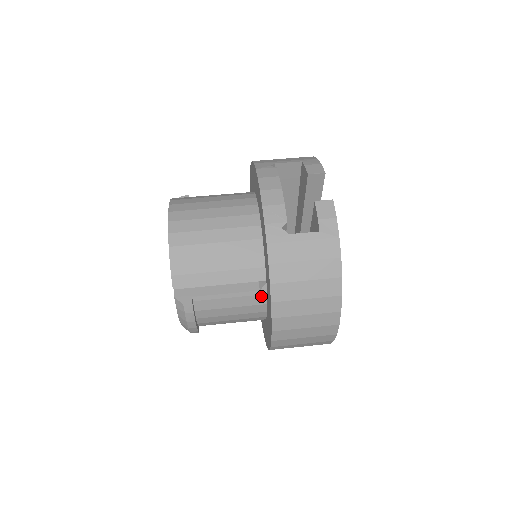
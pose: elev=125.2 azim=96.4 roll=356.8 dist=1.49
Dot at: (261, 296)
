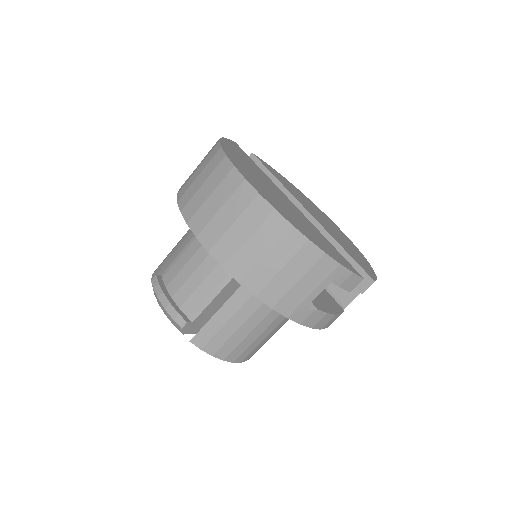
Dot at: occluded
